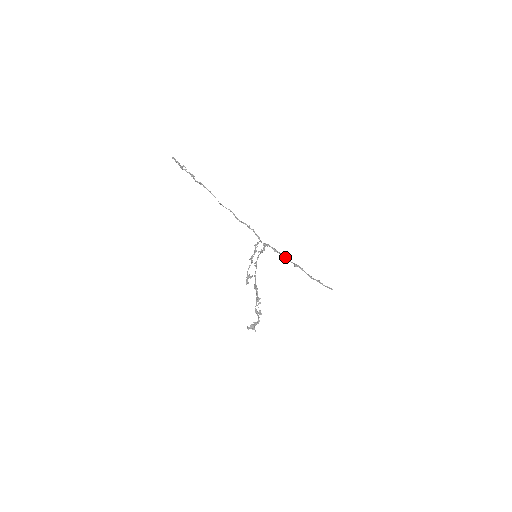
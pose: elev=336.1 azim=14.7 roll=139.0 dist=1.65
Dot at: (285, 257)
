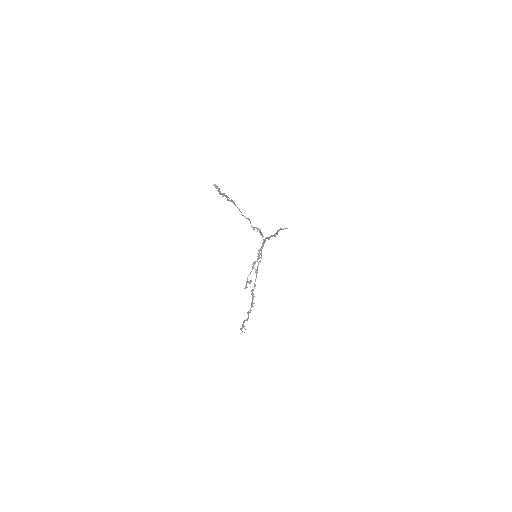
Dot at: occluded
